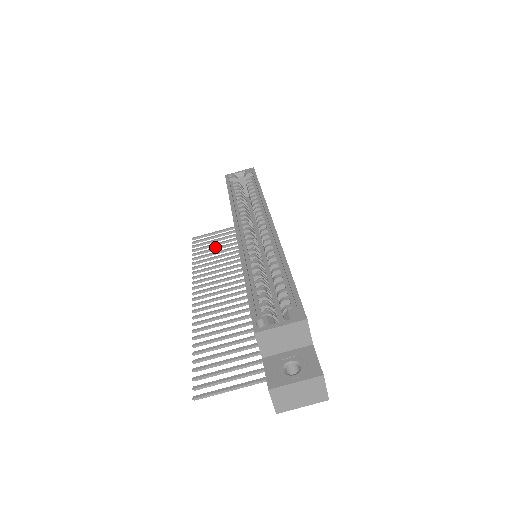
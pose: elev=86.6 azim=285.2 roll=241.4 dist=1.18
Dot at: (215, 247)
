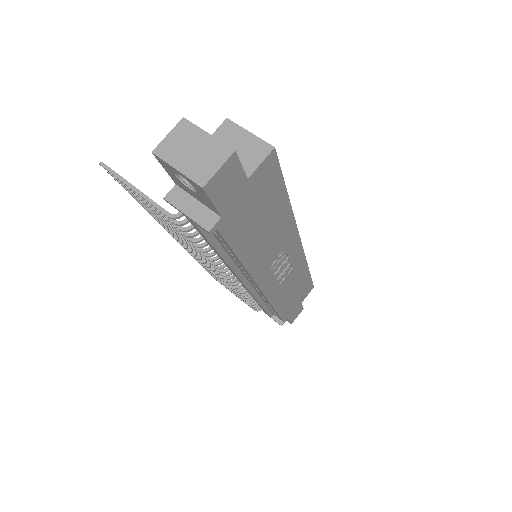
Dot at: occluded
